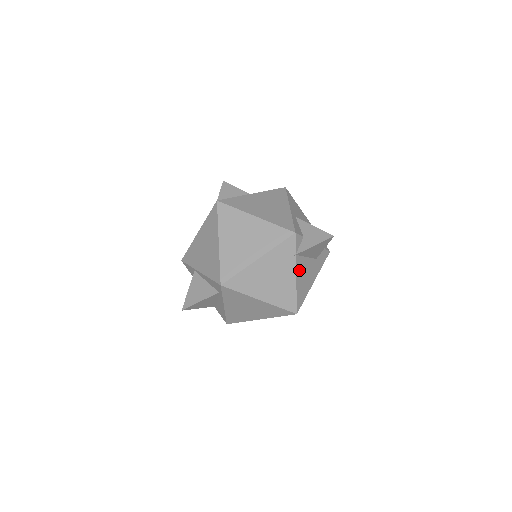
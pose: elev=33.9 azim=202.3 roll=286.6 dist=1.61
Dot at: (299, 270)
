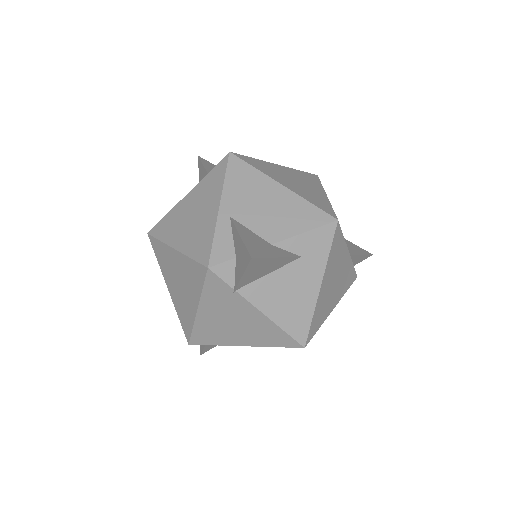
Dot at: (263, 300)
